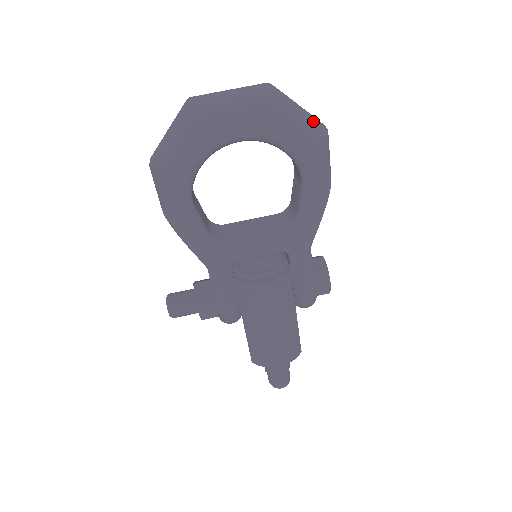
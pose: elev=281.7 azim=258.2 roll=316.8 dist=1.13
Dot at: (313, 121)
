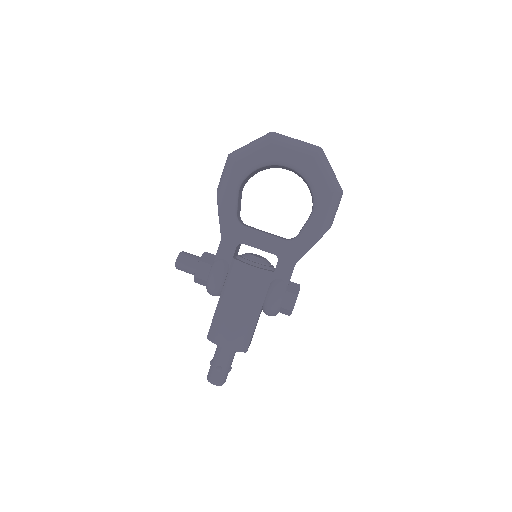
Dot at: (336, 180)
